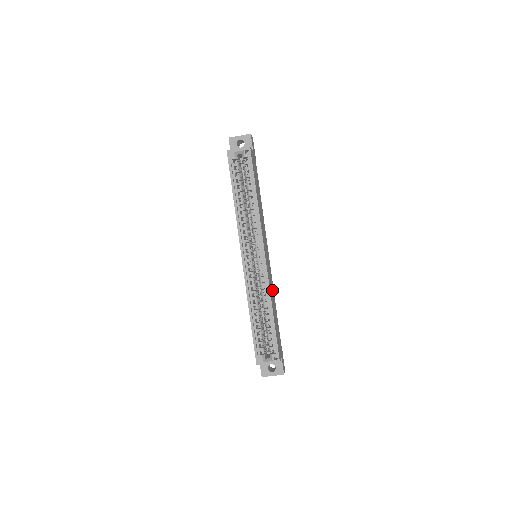
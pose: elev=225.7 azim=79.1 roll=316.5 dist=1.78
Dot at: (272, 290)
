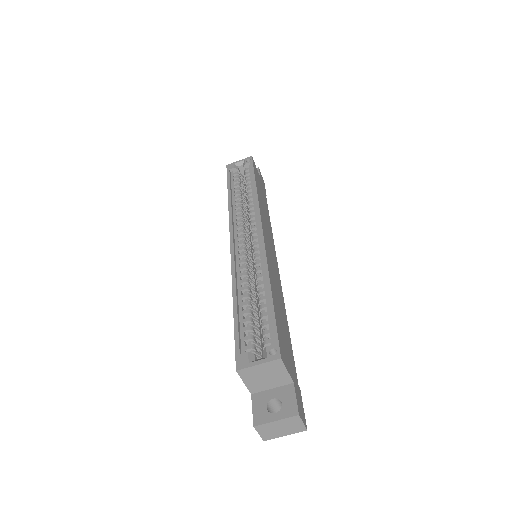
Dot at: (278, 290)
